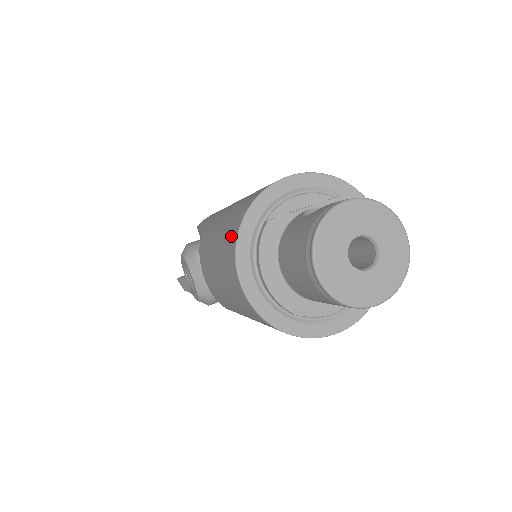
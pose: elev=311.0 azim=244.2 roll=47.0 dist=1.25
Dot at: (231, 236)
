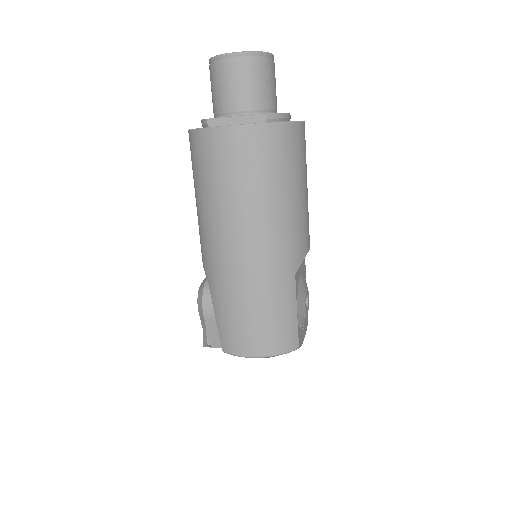
Dot at: occluded
